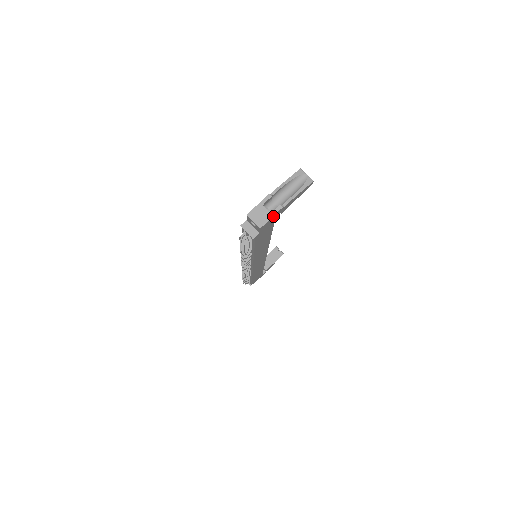
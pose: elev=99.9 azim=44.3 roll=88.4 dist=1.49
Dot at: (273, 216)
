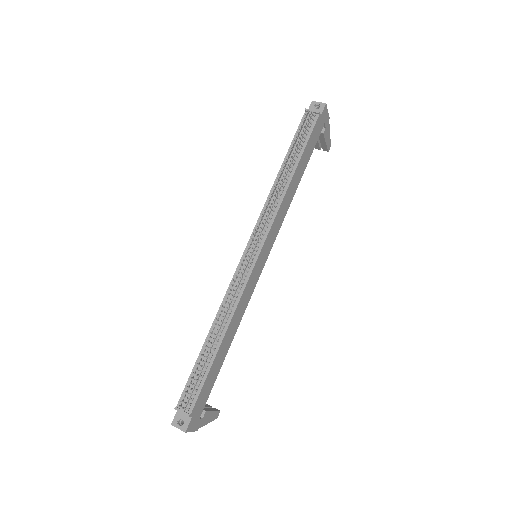
Dot at: (327, 113)
